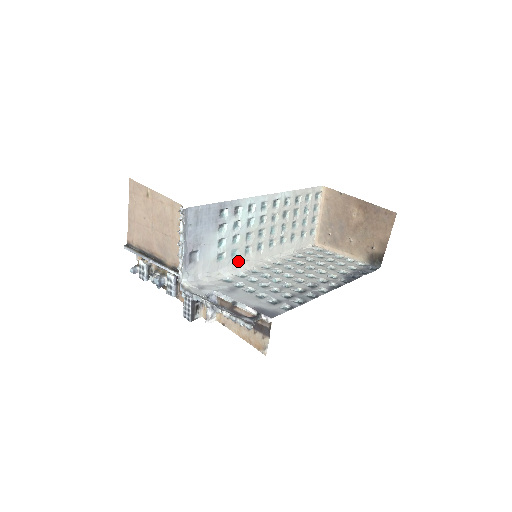
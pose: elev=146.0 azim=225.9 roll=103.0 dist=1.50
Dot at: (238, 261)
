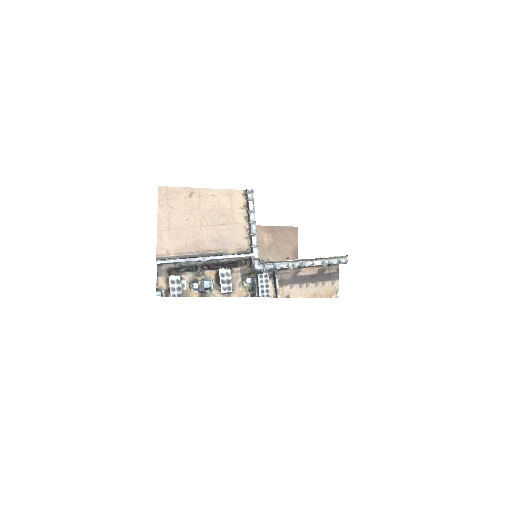
Dot at: occluded
